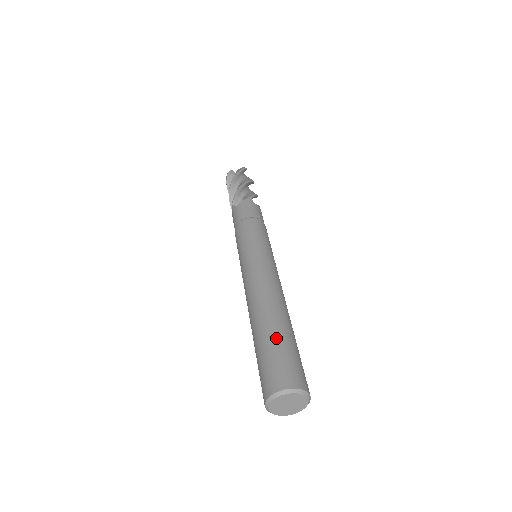
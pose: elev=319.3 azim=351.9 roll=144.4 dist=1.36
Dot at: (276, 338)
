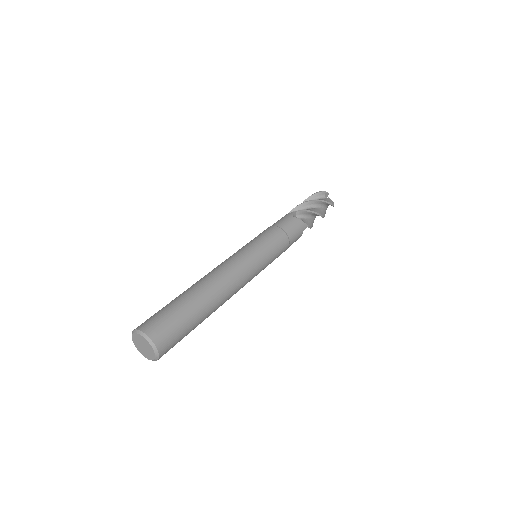
Dot at: (172, 301)
